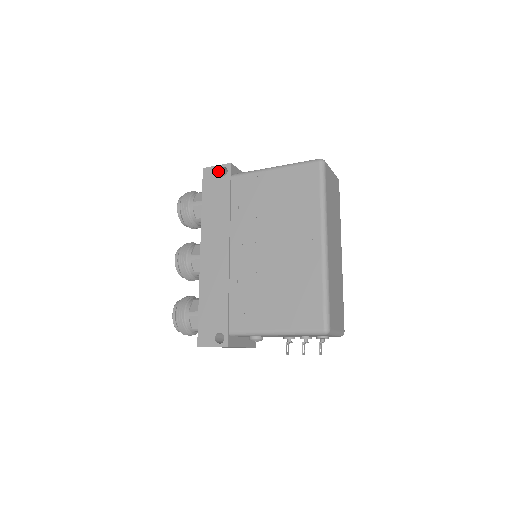
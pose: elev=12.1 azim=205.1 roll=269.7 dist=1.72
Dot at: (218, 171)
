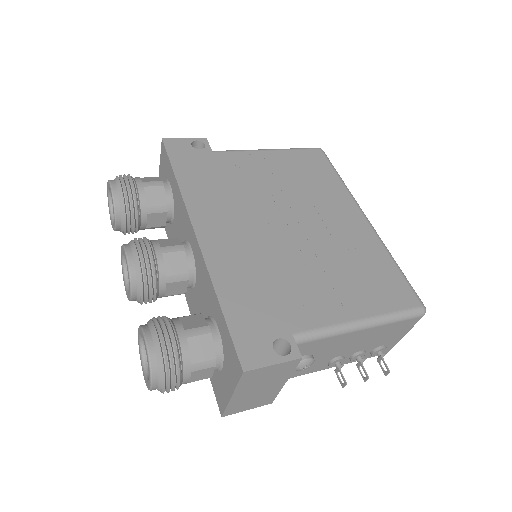
Dot at: (189, 143)
